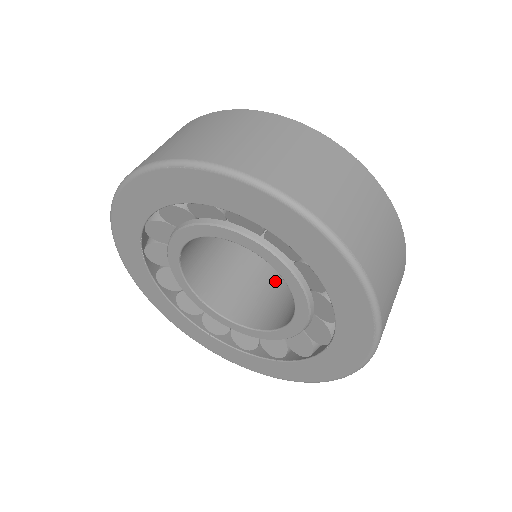
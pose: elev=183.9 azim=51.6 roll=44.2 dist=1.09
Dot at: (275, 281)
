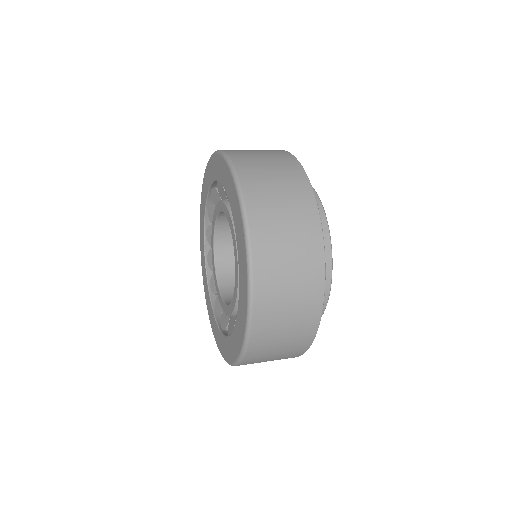
Dot at: occluded
